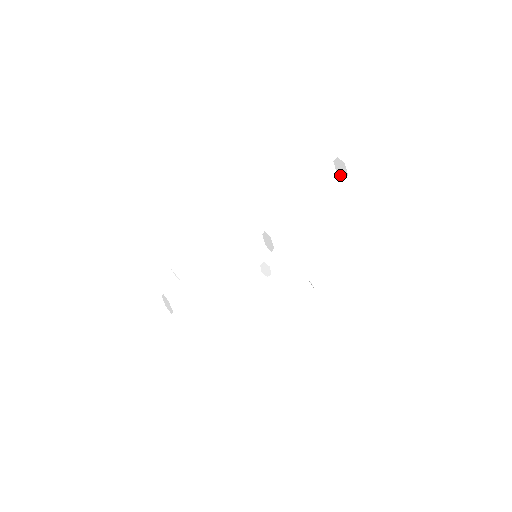
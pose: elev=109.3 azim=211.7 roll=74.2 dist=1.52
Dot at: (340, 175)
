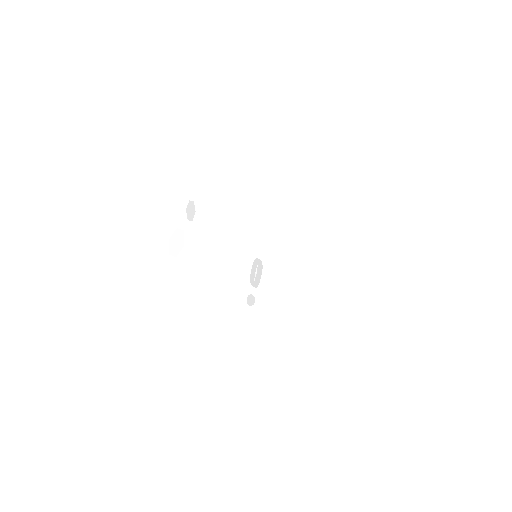
Dot at: (357, 276)
